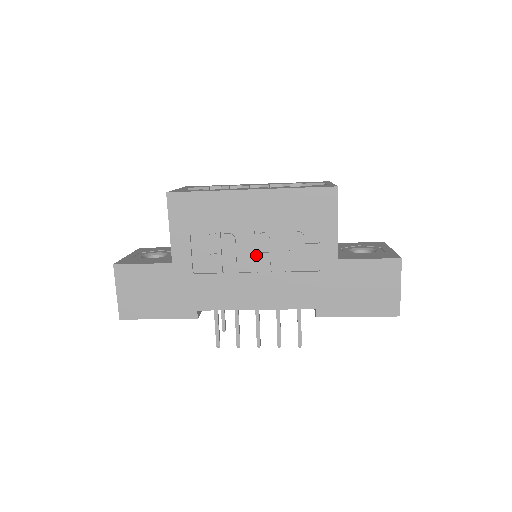
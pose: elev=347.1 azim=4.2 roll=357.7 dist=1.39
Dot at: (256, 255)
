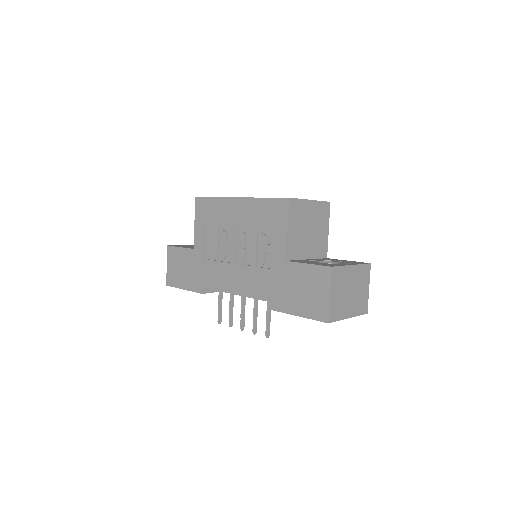
Dot at: (238, 250)
